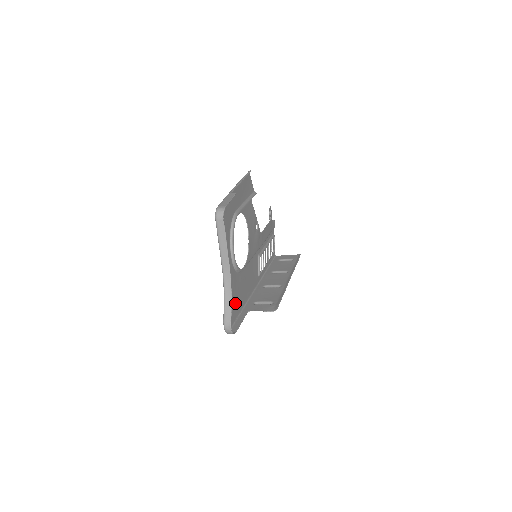
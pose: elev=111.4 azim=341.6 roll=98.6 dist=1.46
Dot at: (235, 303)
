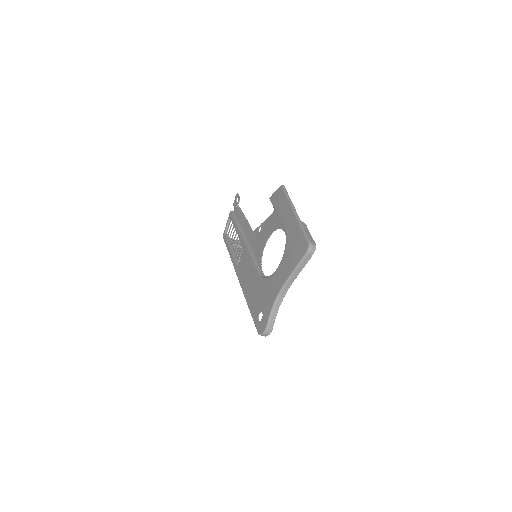
Dot at: (257, 305)
